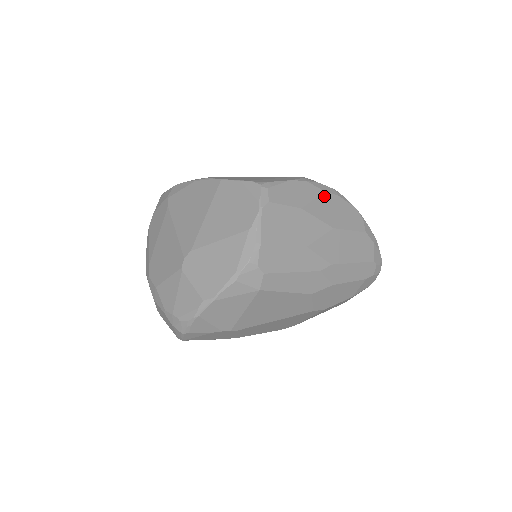
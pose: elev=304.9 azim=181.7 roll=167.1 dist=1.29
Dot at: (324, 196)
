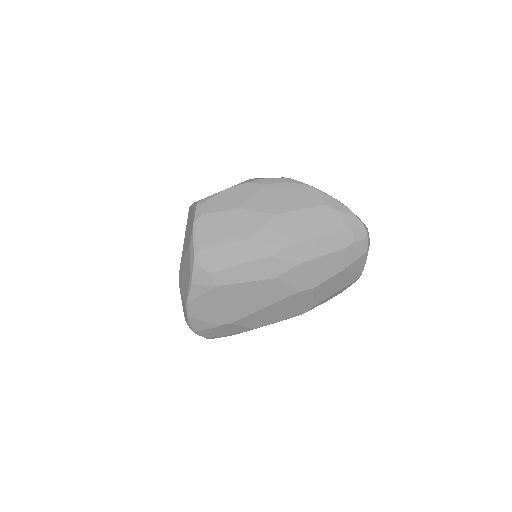
Dot at: (266, 189)
